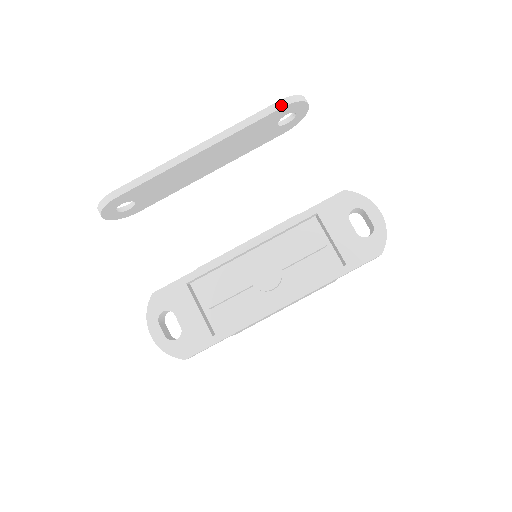
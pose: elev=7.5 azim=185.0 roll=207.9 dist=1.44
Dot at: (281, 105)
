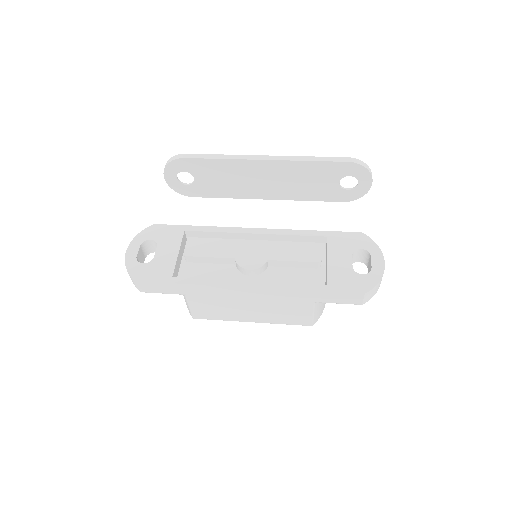
Dot at: (348, 160)
